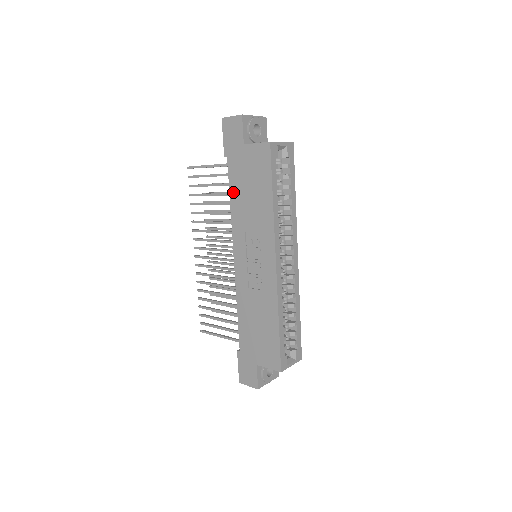
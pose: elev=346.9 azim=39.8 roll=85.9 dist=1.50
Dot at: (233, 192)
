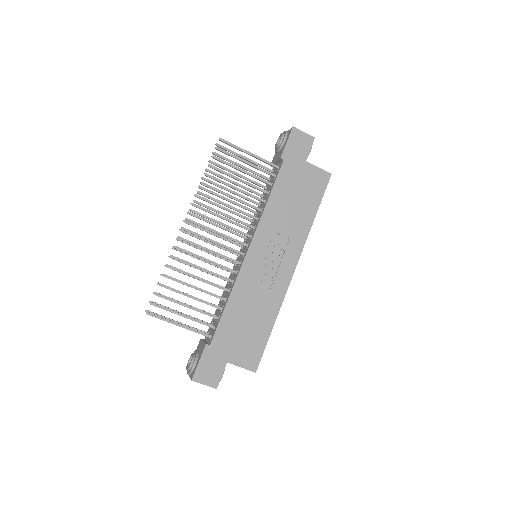
Dot at: (276, 192)
